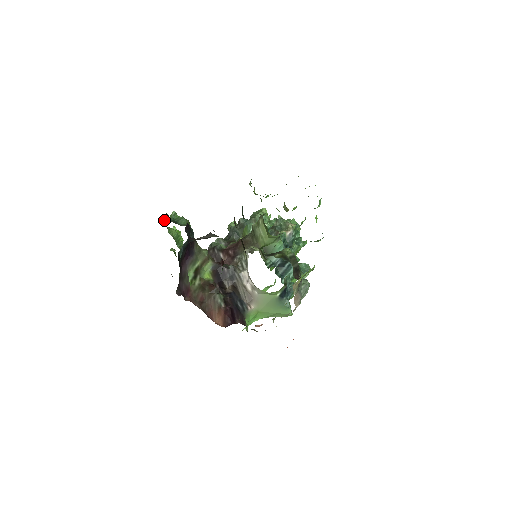
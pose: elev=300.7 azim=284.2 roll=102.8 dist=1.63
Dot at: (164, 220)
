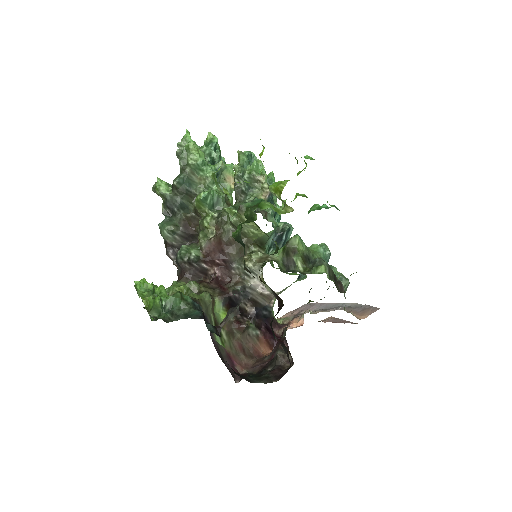
Dot at: (152, 317)
